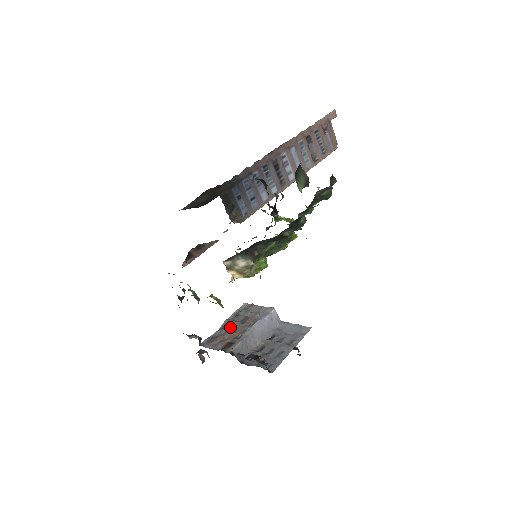
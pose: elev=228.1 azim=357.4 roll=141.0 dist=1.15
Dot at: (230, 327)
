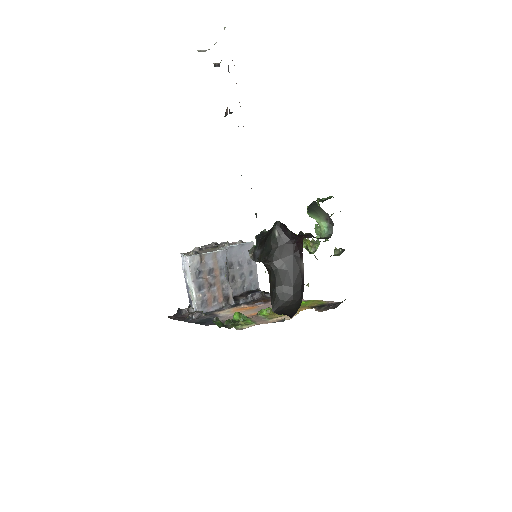
Dot at: (207, 285)
